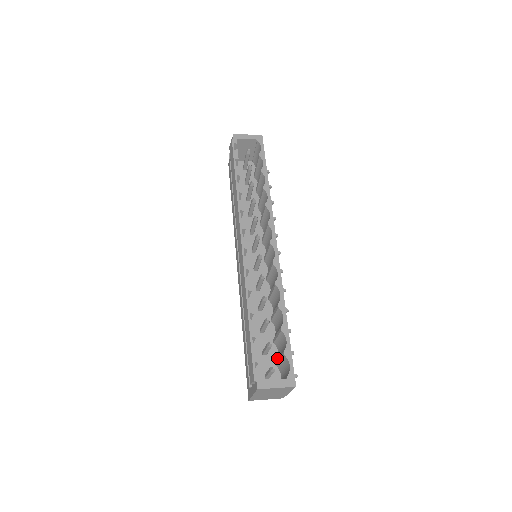
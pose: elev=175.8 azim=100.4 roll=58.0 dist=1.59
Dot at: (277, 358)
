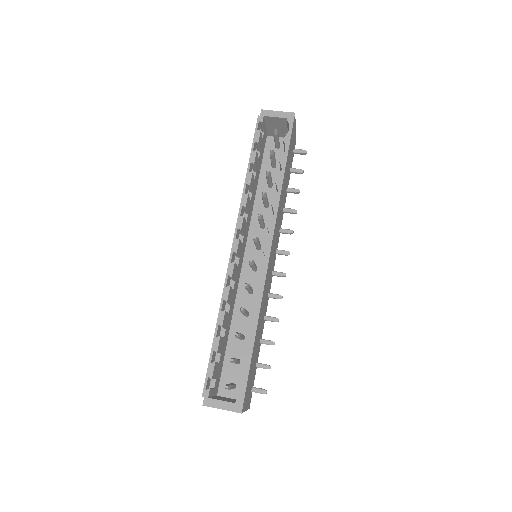
Dot at: occluded
